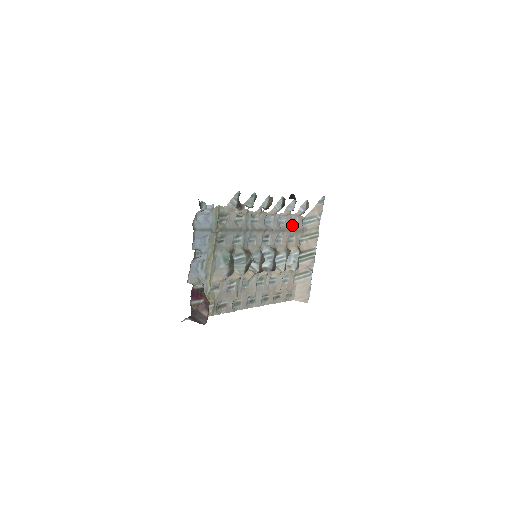
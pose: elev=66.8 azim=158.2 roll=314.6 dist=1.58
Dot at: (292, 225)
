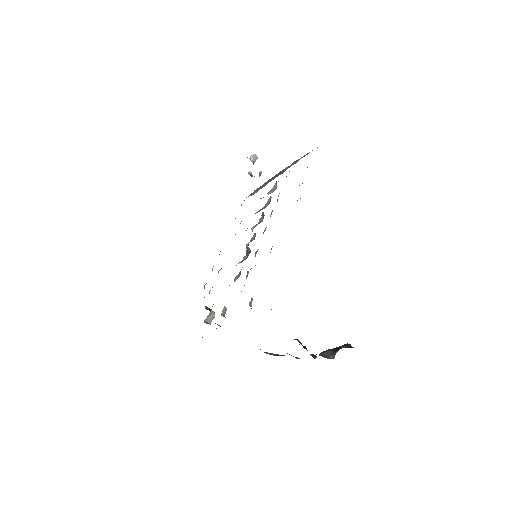
Dot at: occluded
